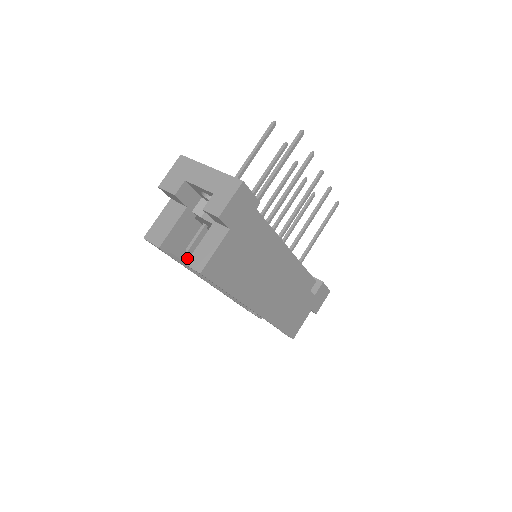
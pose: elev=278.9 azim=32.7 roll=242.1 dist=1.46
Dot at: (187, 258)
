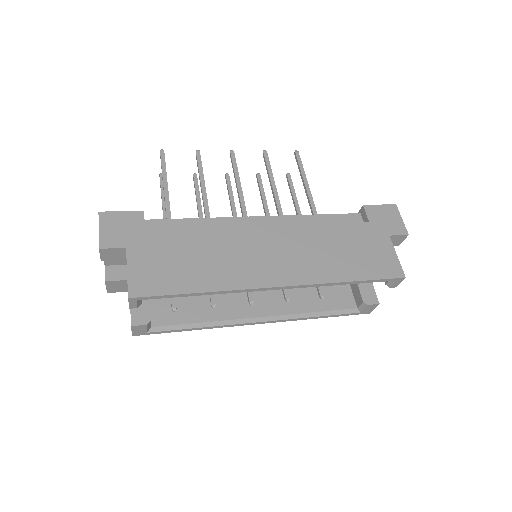
Dot at: (196, 318)
